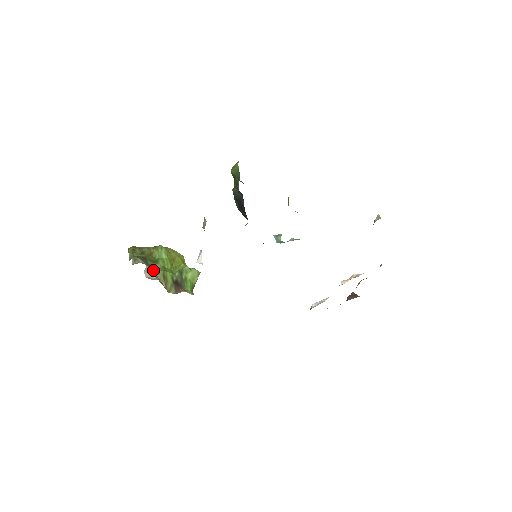
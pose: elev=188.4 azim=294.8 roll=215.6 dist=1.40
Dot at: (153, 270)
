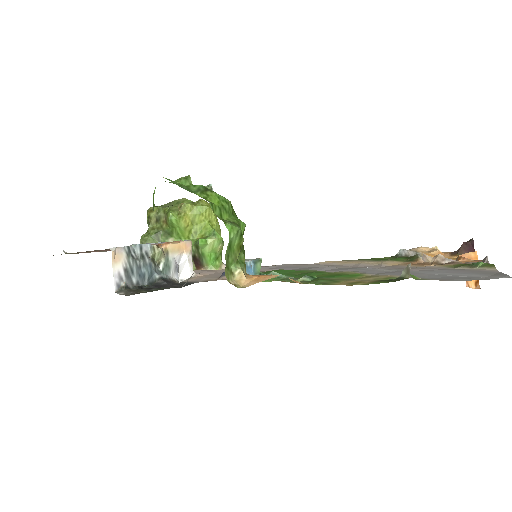
Dot at: occluded
